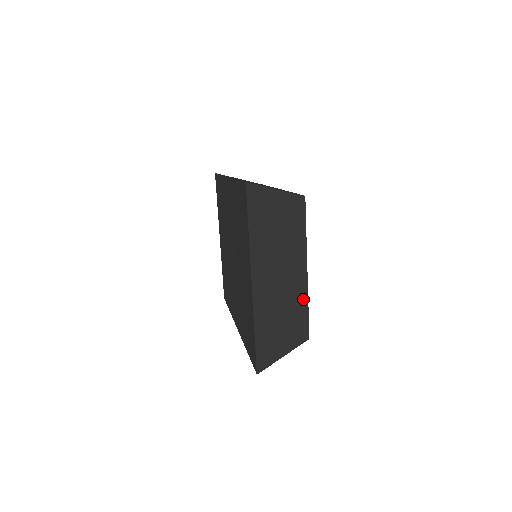
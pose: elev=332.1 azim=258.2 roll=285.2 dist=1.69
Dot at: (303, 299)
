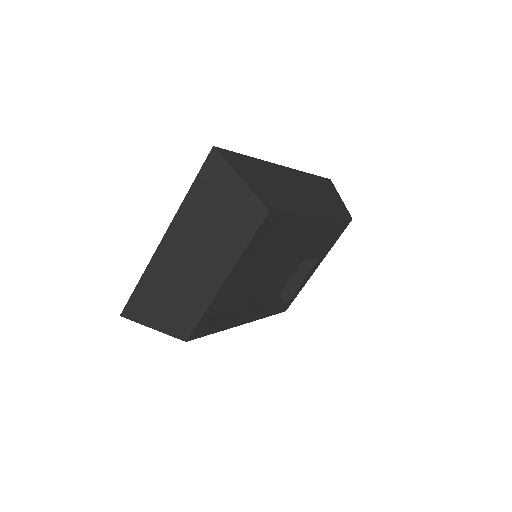
Dot at: (203, 302)
